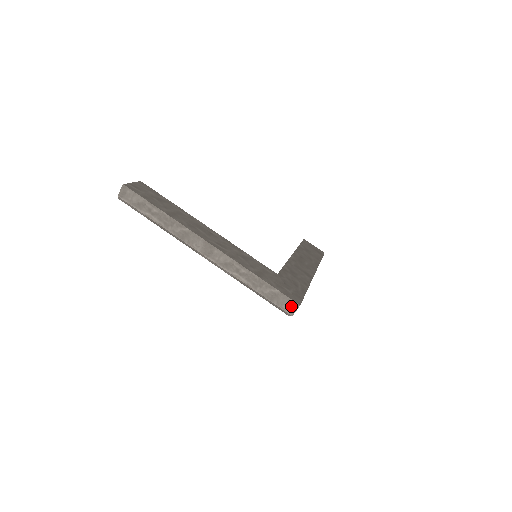
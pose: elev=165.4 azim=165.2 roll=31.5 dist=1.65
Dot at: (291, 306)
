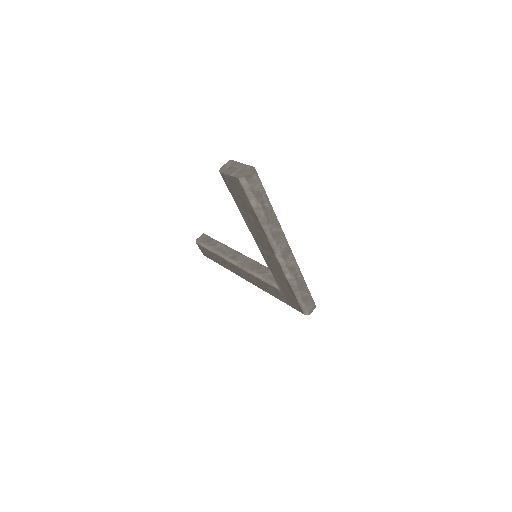
Dot at: (312, 307)
